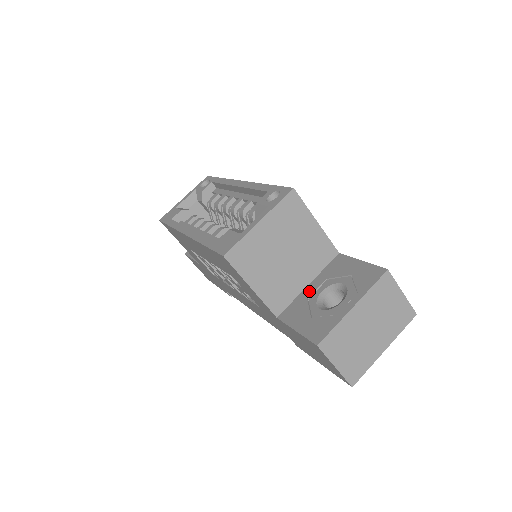
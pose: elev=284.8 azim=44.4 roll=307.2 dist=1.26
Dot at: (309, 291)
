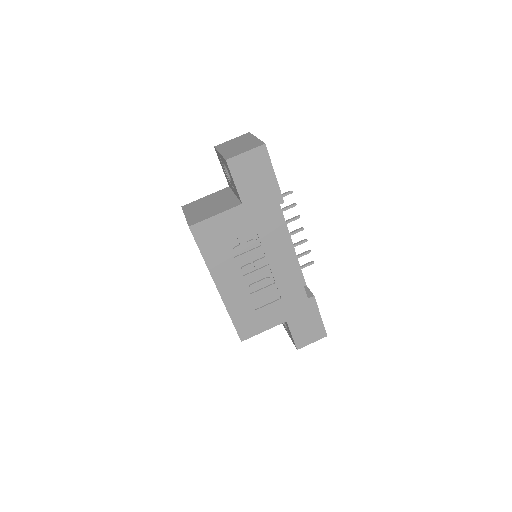
Dot at: (234, 191)
